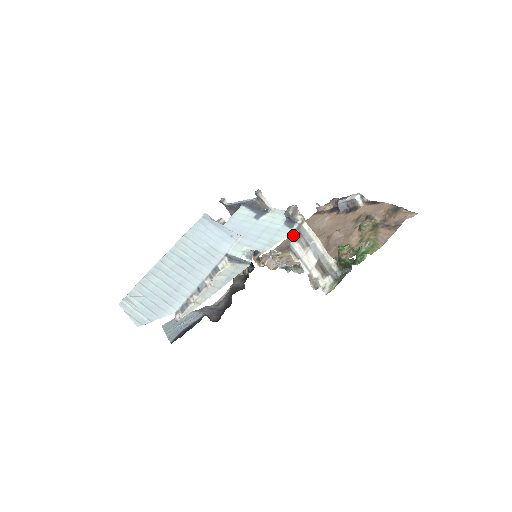
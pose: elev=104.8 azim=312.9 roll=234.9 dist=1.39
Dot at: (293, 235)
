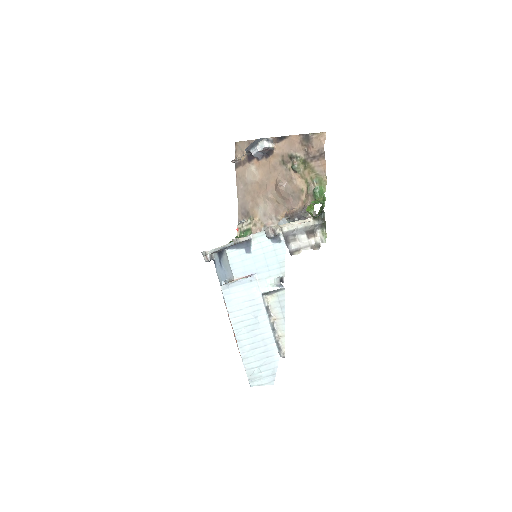
Dot at: (286, 245)
